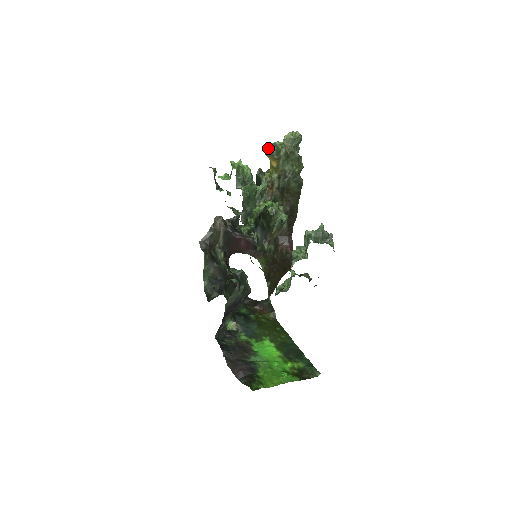
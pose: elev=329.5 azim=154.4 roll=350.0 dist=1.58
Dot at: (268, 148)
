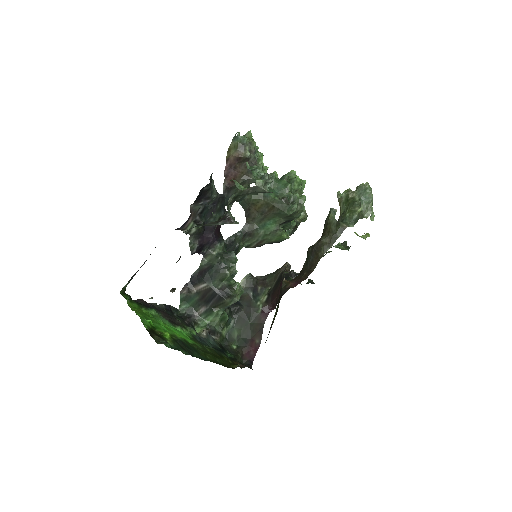
Dot at: (341, 194)
